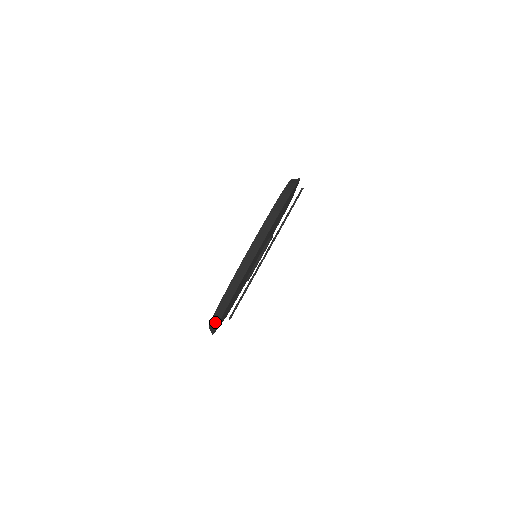
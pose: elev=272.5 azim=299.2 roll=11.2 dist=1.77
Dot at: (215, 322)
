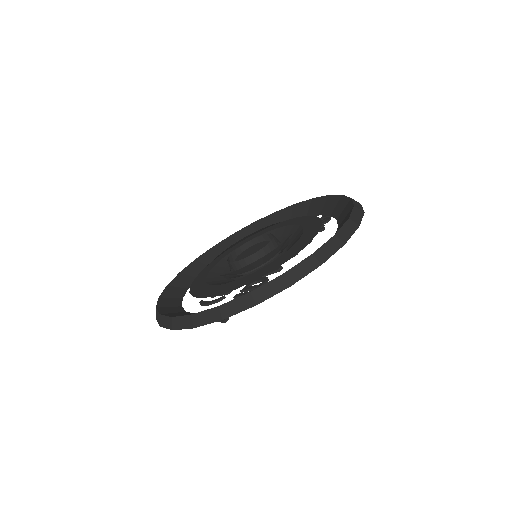
Dot at: (208, 317)
